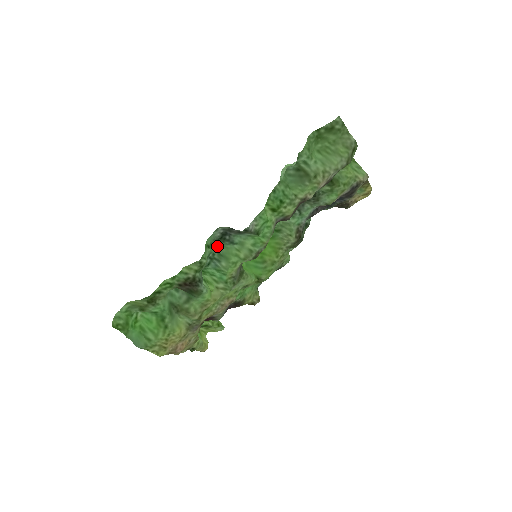
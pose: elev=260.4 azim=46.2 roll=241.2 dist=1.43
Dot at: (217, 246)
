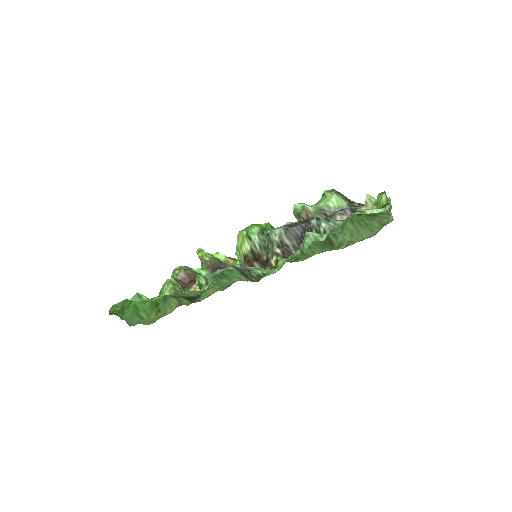
Dot at: occluded
